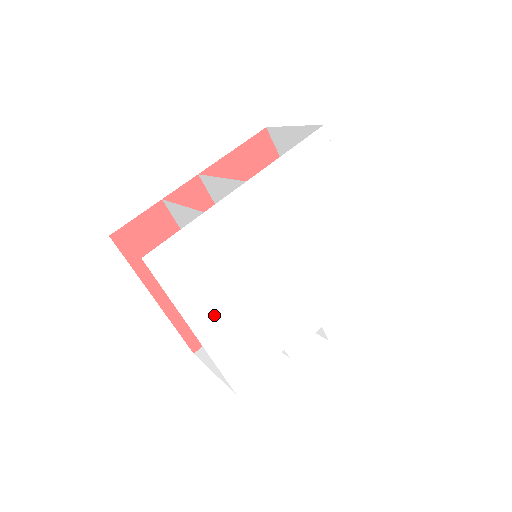
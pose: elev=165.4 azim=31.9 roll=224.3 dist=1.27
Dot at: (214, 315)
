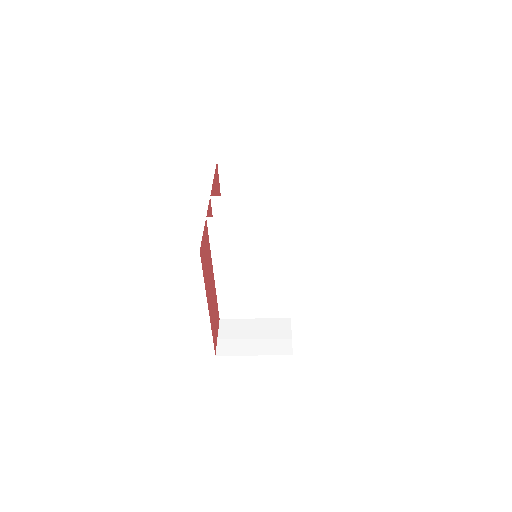
Dot at: occluded
